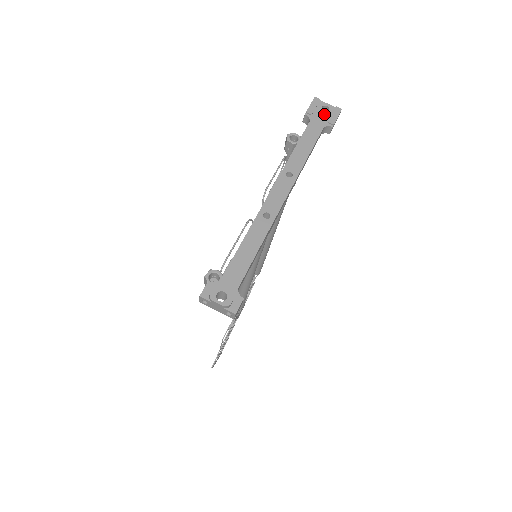
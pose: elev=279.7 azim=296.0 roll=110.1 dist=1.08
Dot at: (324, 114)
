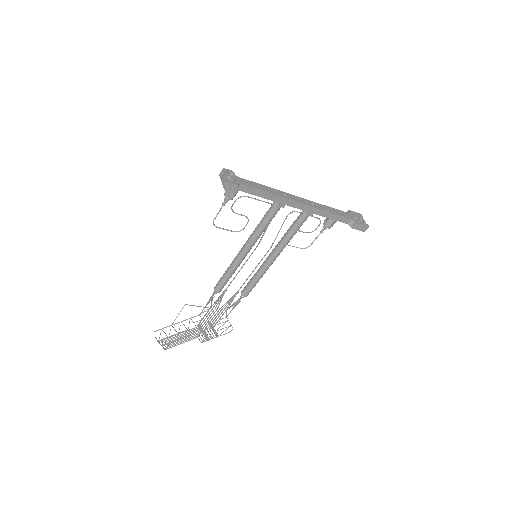
Dot at: (358, 220)
